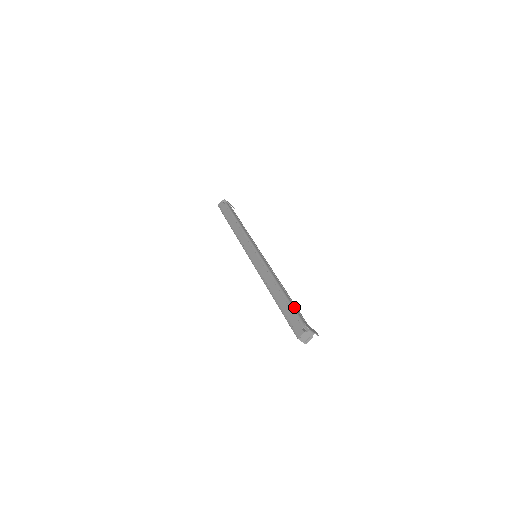
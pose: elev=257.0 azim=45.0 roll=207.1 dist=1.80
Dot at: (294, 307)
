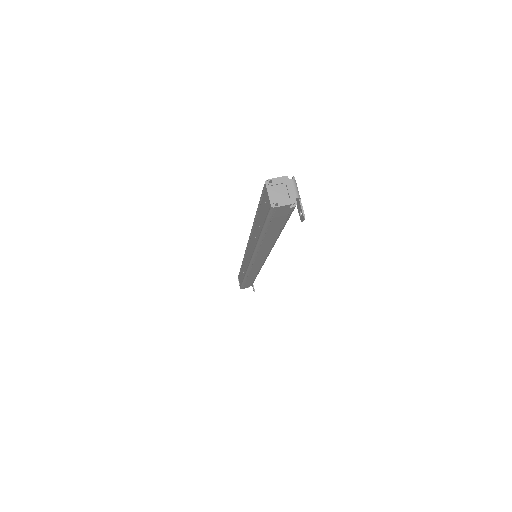
Dot at: occluded
